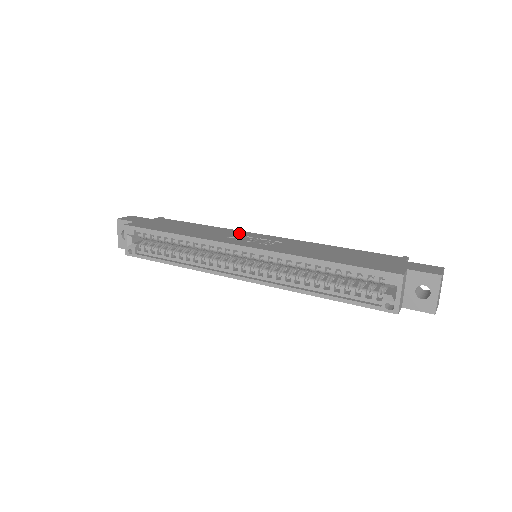
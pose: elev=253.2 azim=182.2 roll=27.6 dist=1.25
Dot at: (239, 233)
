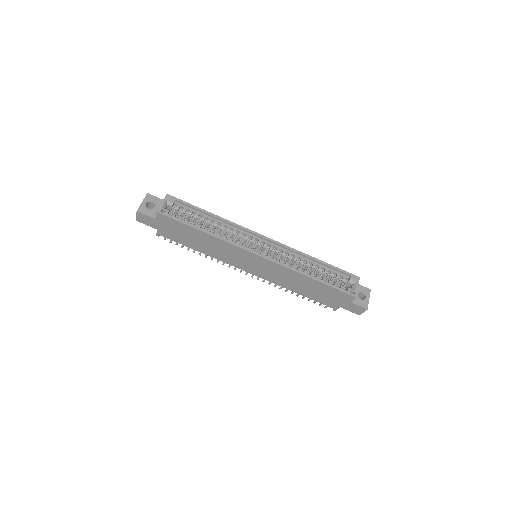
Dot at: occluded
